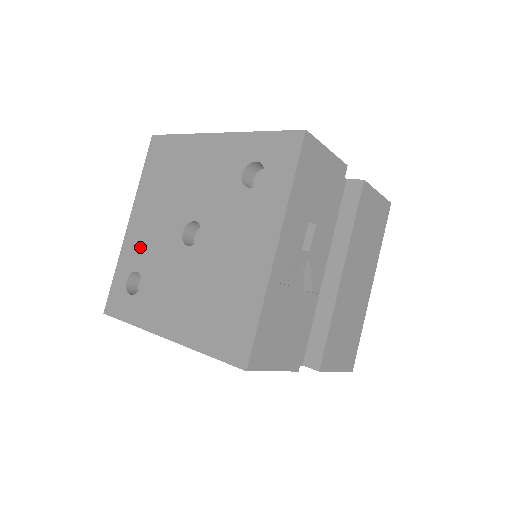
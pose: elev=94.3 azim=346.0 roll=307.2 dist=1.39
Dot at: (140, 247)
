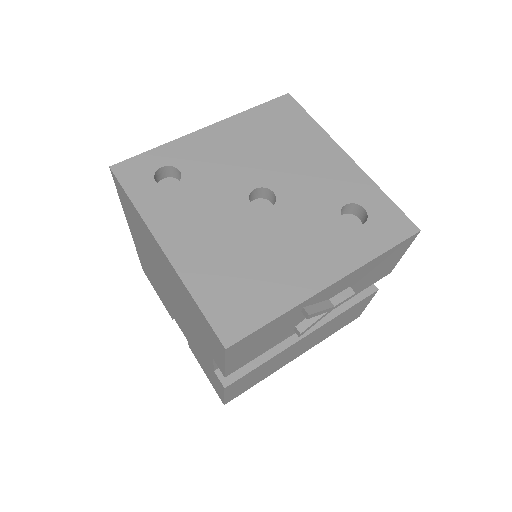
Dot at: (201, 157)
